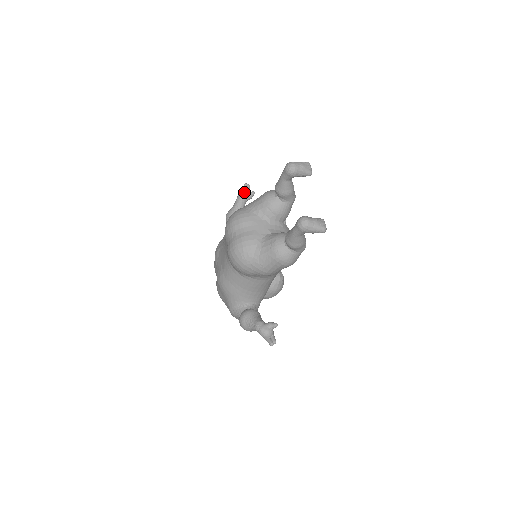
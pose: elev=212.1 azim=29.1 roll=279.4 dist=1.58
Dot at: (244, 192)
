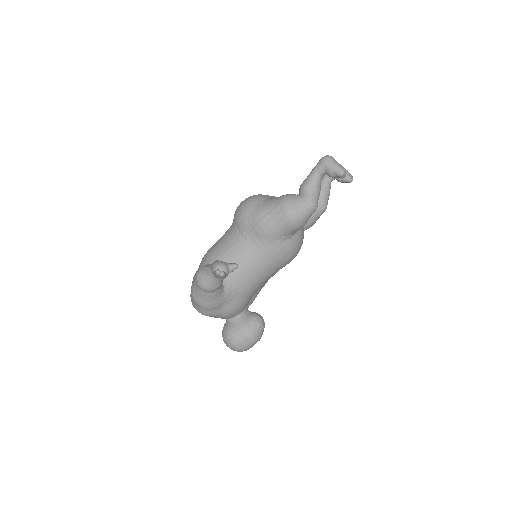
Dot at: occluded
